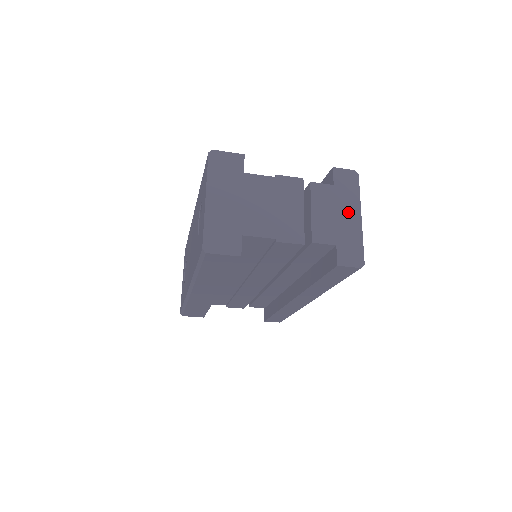
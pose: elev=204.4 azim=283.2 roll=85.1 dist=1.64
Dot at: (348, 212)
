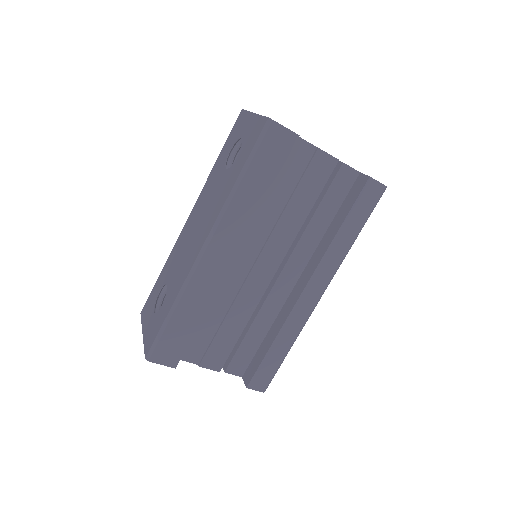
Dot at: occluded
